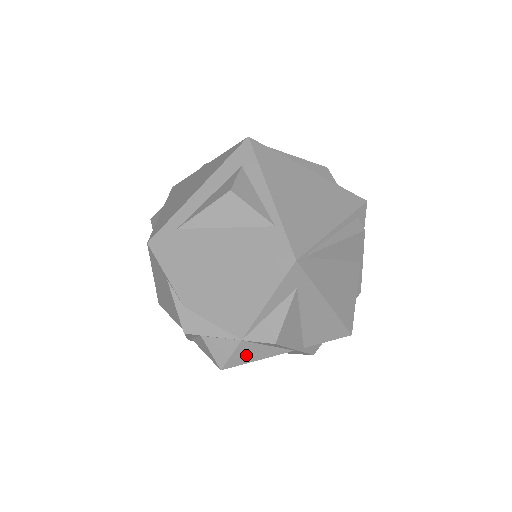
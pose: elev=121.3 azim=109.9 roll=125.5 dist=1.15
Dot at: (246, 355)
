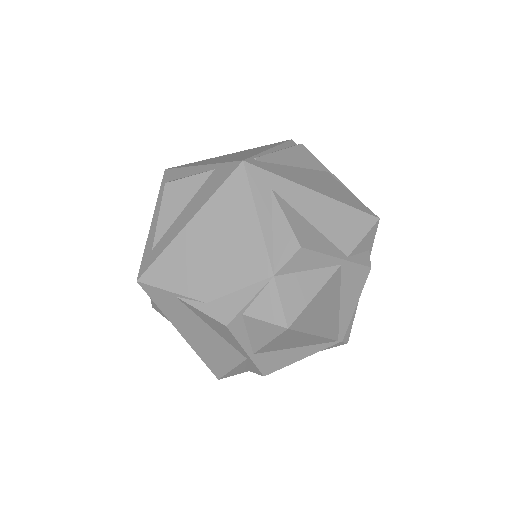
Dot at: (296, 295)
